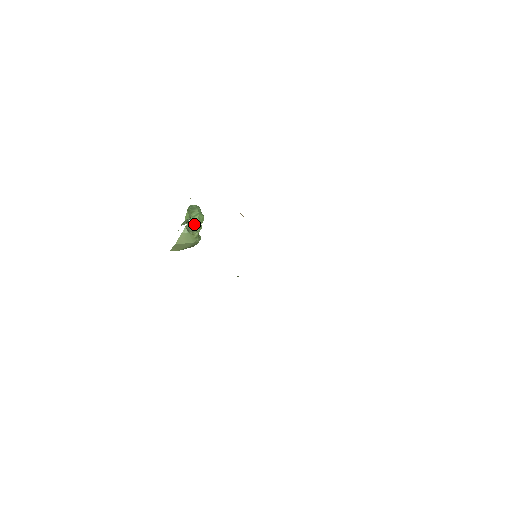
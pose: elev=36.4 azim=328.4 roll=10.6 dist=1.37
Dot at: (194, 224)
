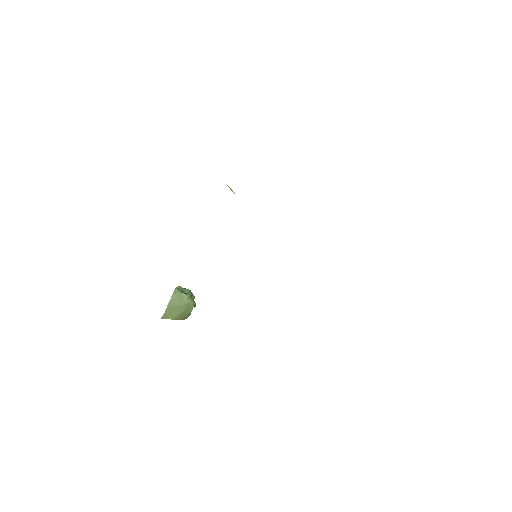
Dot at: (186, 290)
